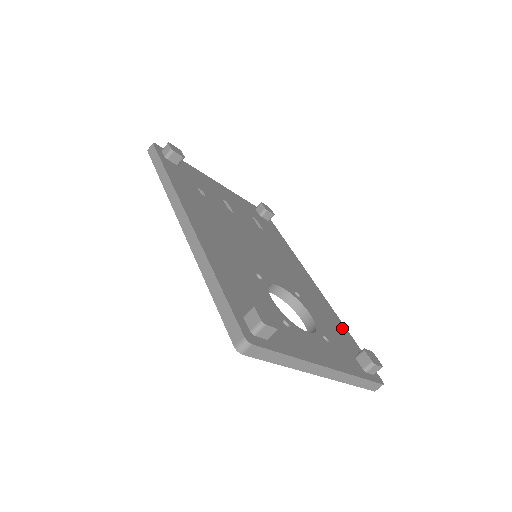
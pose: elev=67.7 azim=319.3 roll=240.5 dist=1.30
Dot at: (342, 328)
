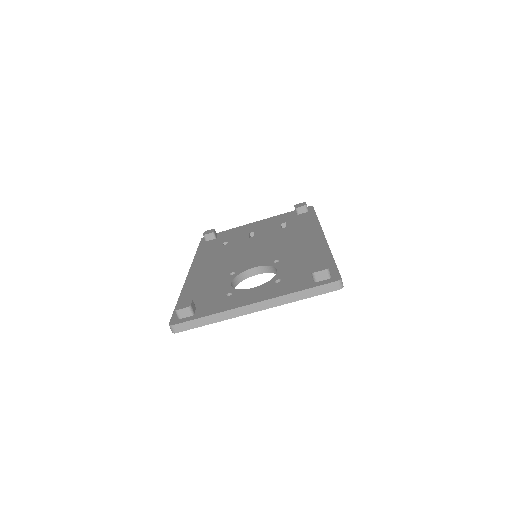
Dot at: (323, 257)
